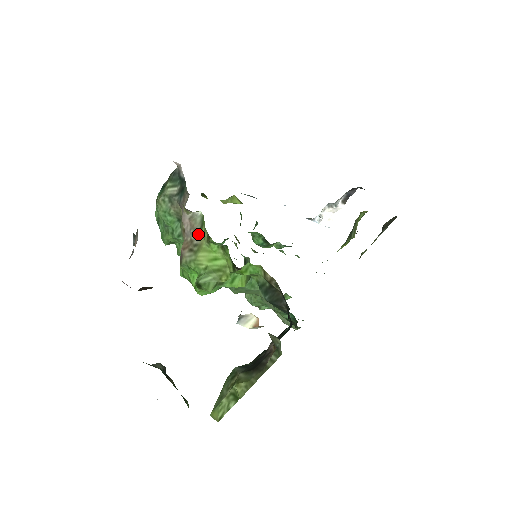
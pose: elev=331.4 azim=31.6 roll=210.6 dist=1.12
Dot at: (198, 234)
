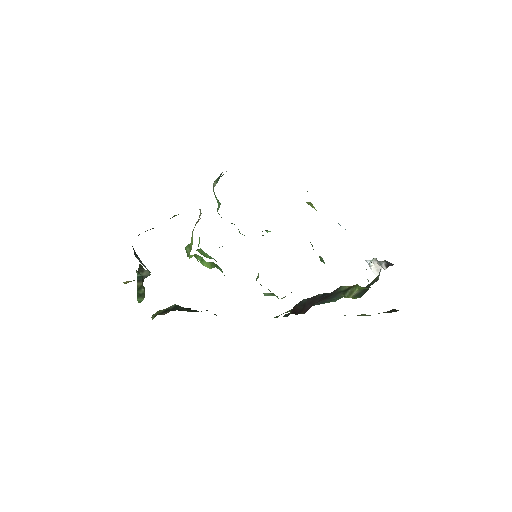
Dot at: (197, 221)
